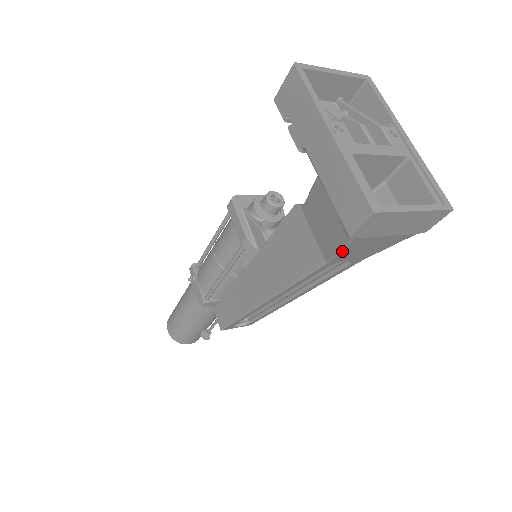
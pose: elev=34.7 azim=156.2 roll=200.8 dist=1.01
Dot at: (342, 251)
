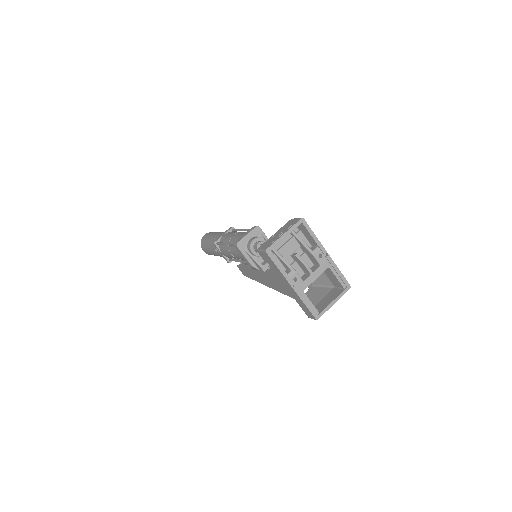
Dot at: occluded
